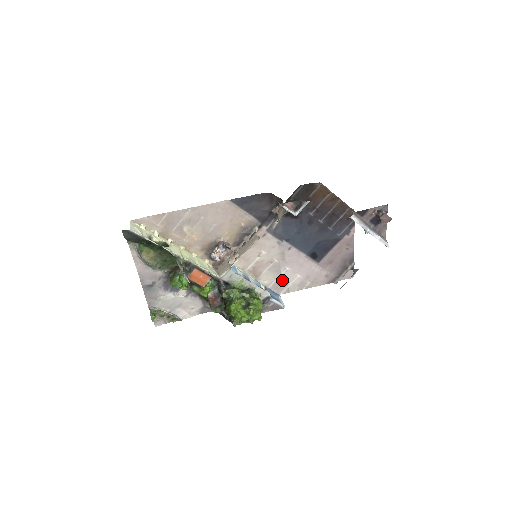
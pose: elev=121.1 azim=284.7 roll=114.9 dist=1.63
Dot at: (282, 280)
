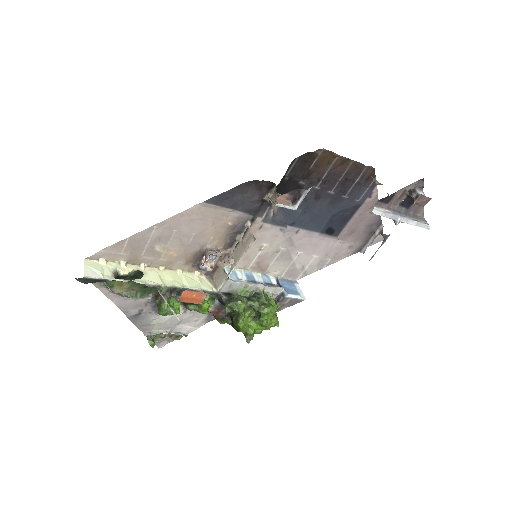
Dot at: (296, 266)
